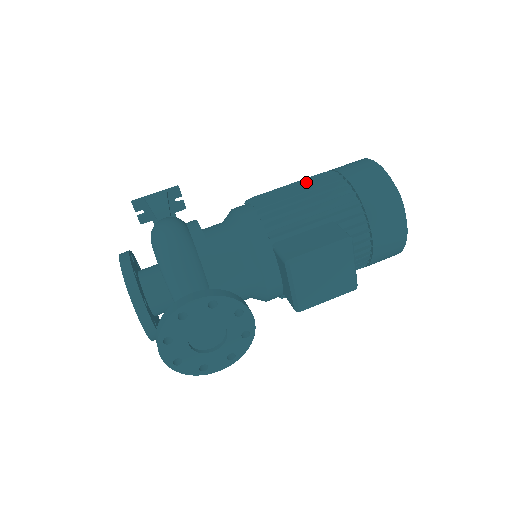
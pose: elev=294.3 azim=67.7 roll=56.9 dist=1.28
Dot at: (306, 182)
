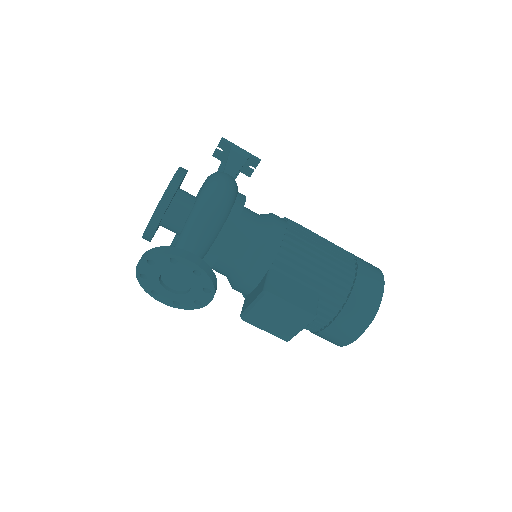
Dot at: occluded
